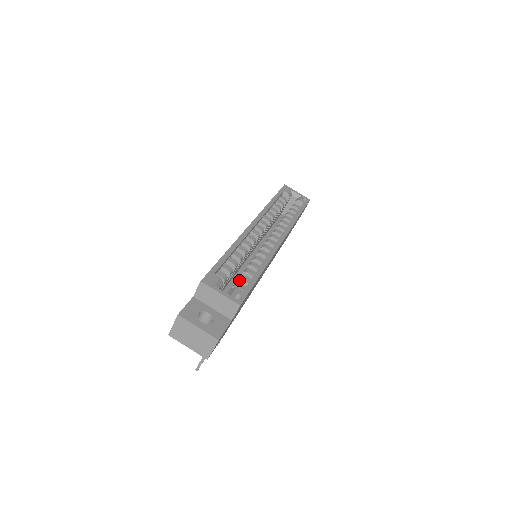
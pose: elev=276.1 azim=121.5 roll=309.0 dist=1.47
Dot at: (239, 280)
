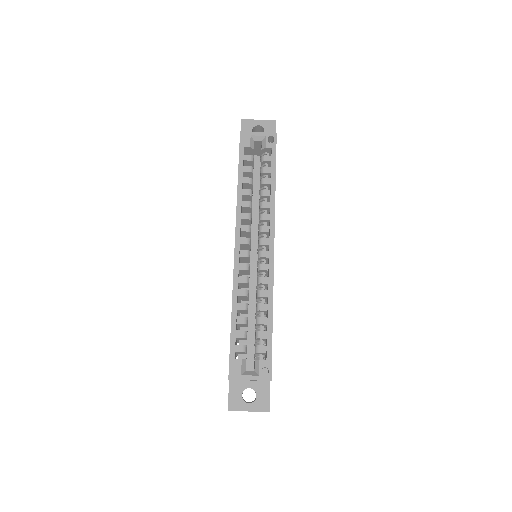
Dot at: occluded
